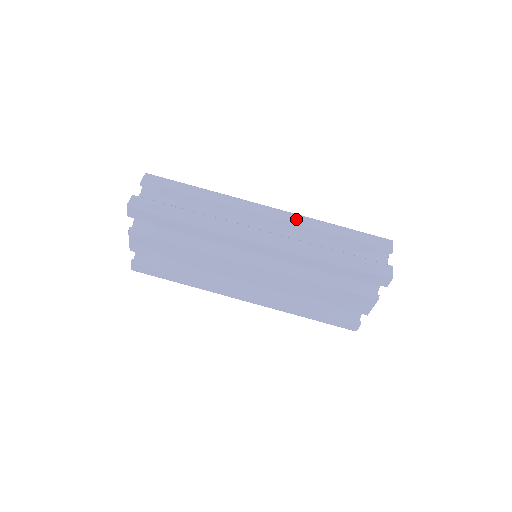
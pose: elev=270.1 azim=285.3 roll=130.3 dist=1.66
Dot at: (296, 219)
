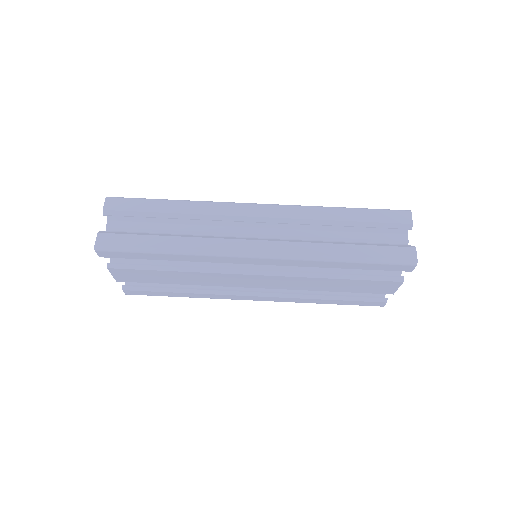
Dot at: (292, 213)
